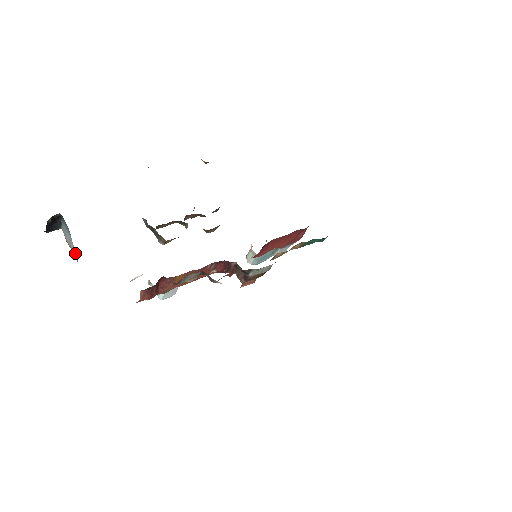
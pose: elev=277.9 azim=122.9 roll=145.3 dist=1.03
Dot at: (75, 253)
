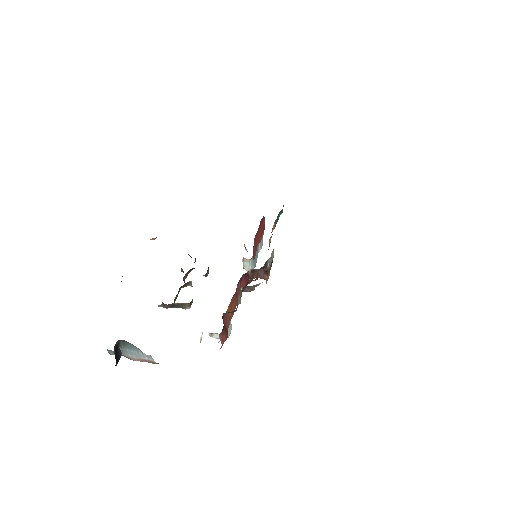
Dot at: (150, 359)
